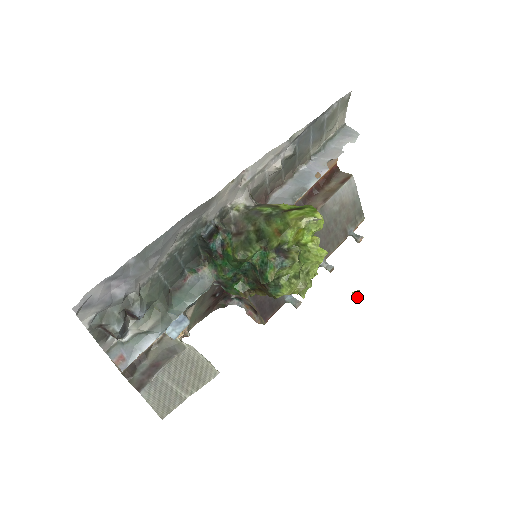
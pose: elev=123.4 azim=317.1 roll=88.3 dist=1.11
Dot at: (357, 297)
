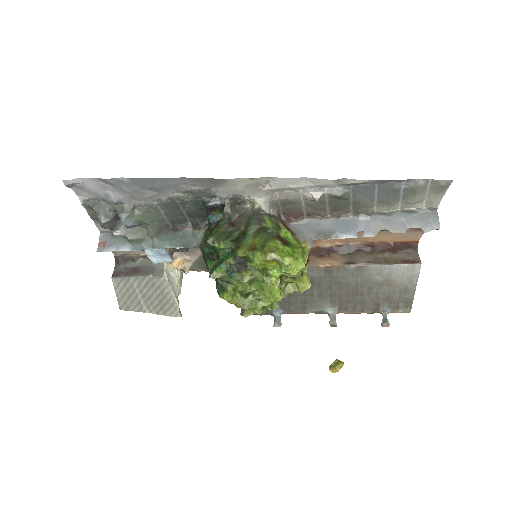
Dot at: (334, 366)
